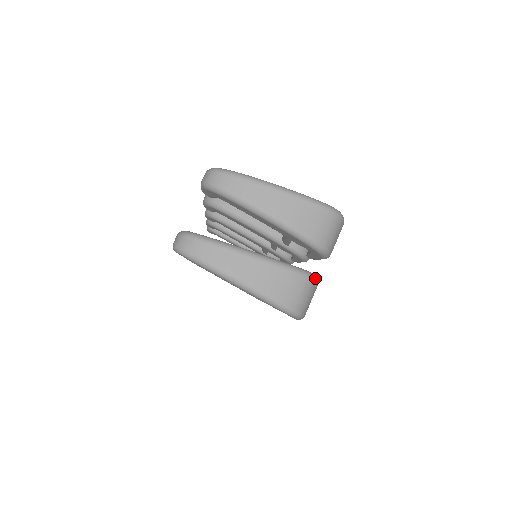
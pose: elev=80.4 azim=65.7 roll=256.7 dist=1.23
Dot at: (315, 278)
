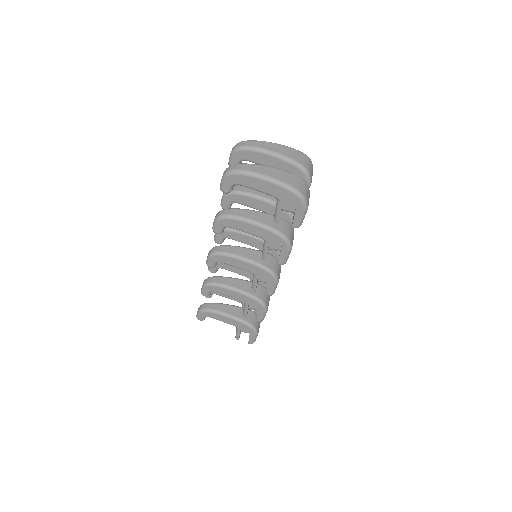
Dot at: occluded
